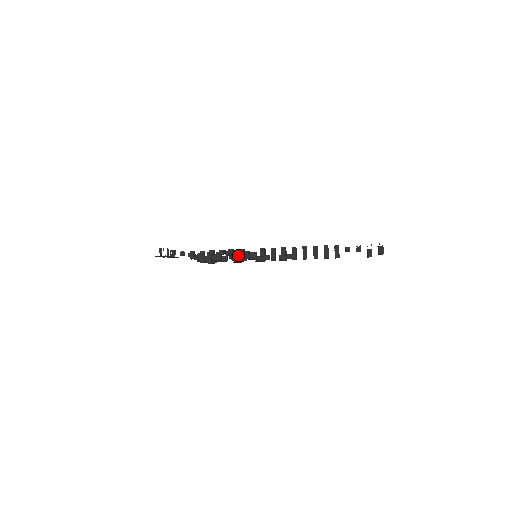
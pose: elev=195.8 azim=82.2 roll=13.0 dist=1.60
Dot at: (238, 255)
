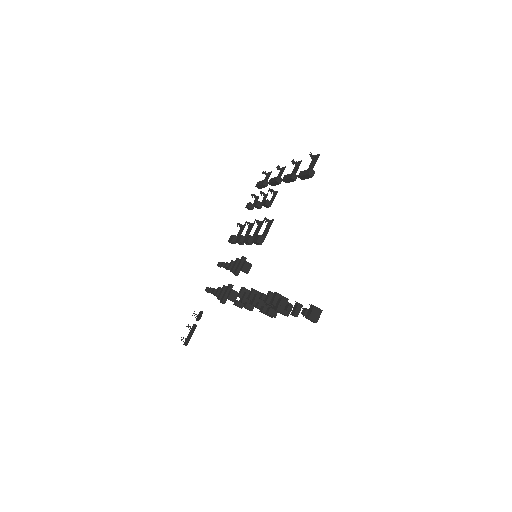
Dot at: occluded
